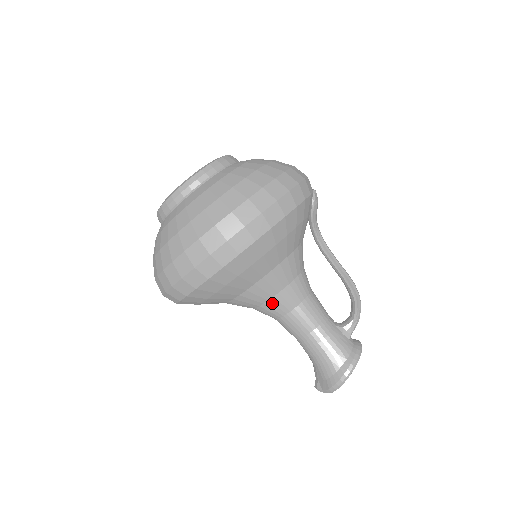
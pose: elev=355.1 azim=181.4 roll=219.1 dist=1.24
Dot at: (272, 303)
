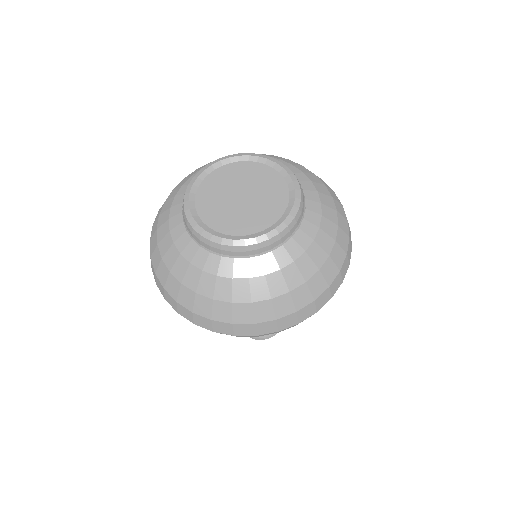
Dot at: occluded
